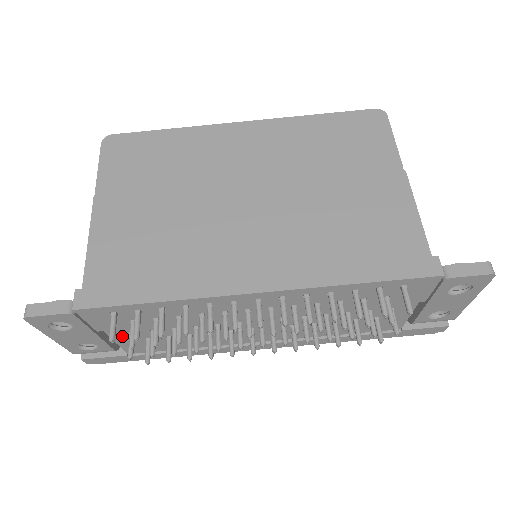
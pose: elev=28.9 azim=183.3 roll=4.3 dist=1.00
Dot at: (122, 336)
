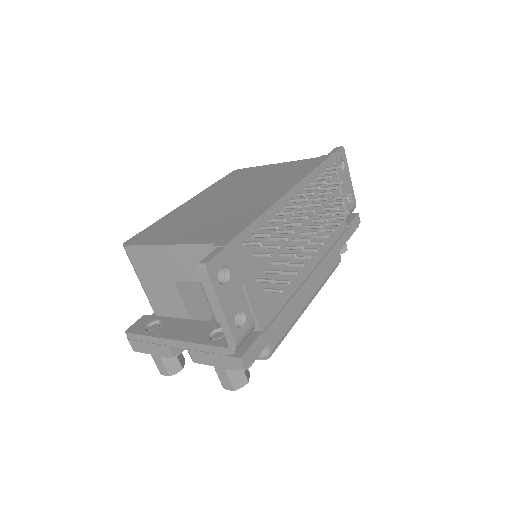
Dot at: (253, 291)
